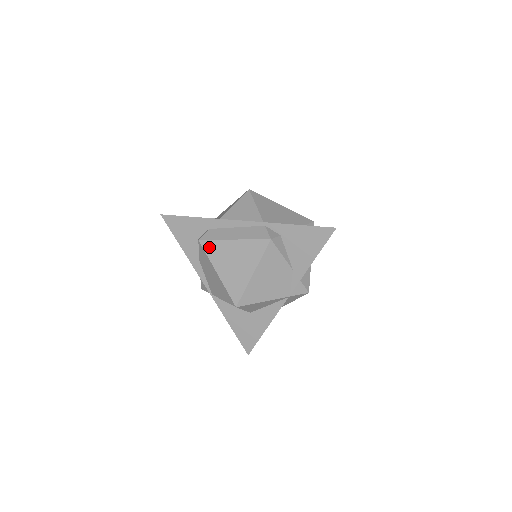
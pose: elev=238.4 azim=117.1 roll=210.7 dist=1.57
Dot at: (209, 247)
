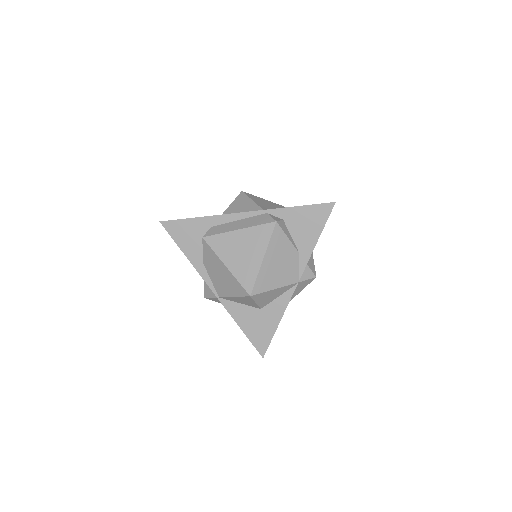
Dot at: (214, 242)
